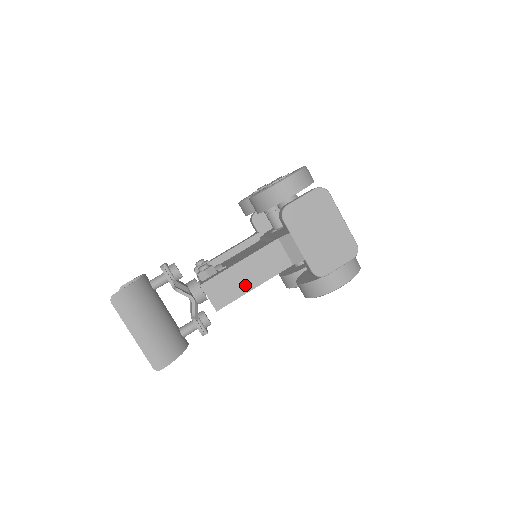
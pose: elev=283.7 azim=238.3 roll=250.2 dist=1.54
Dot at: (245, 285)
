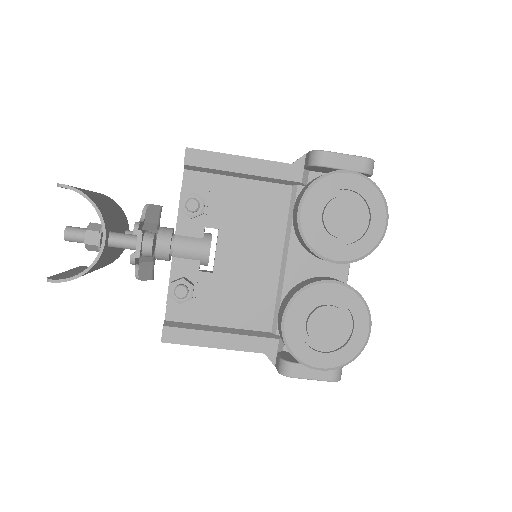
Dot at: occluded
